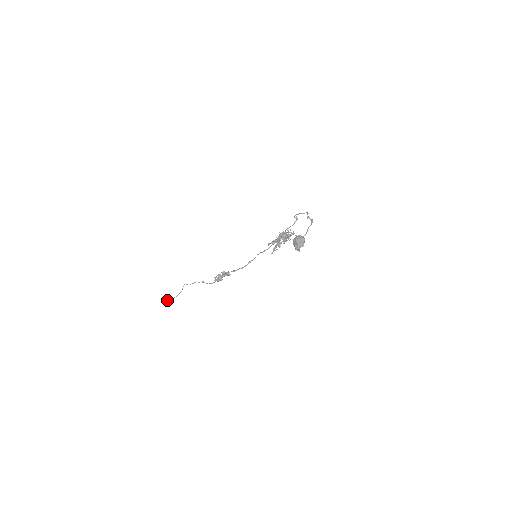
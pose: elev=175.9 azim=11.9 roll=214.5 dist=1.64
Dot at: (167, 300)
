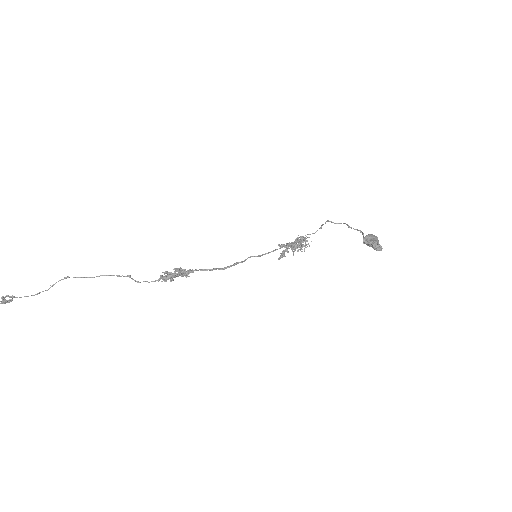
Dot at: (14, 296)
